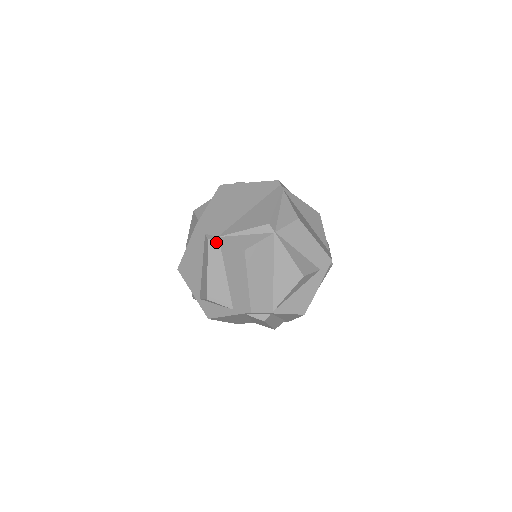
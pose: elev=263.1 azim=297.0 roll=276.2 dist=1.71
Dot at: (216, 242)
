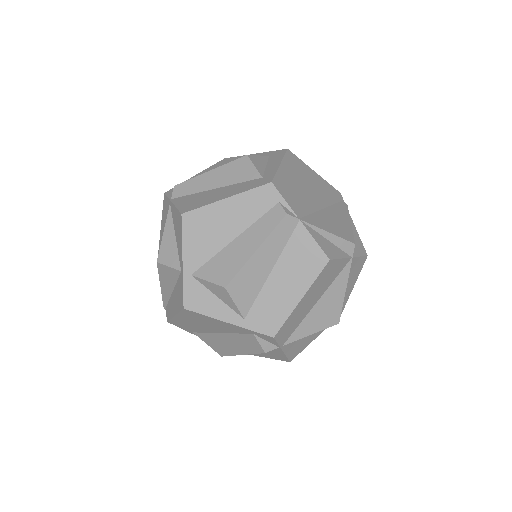
Dot at: (293, 223)
